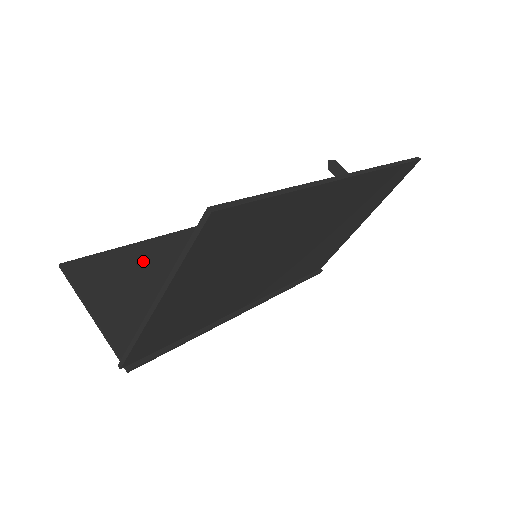
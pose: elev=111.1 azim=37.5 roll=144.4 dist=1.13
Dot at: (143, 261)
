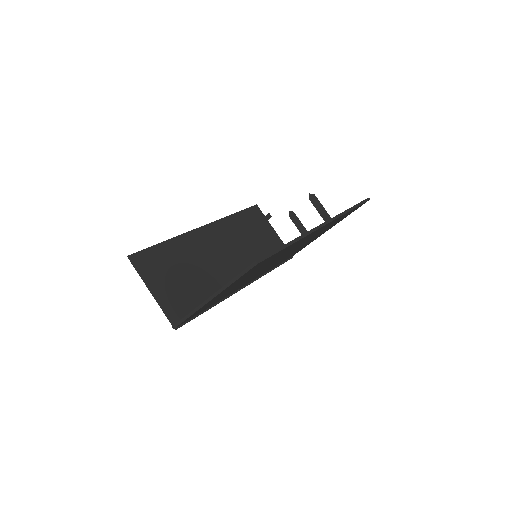
Dot at: (178, 252)
